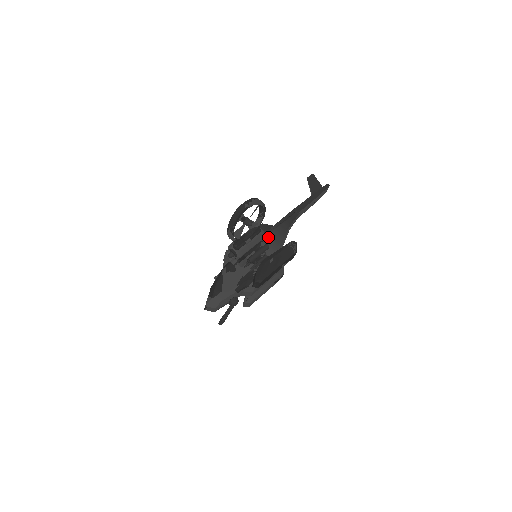
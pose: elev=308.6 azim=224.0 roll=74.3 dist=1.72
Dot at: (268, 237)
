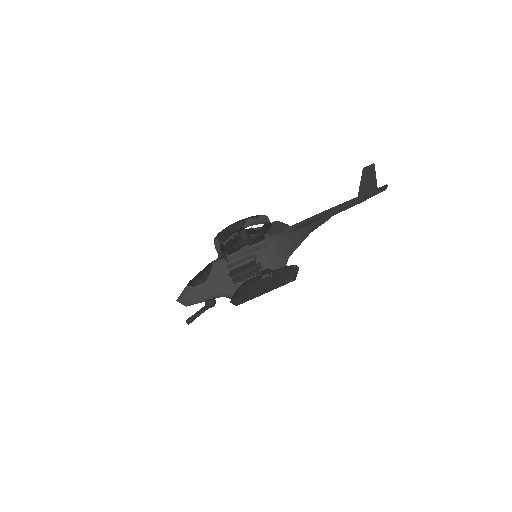
Dot at: (276, 242)
